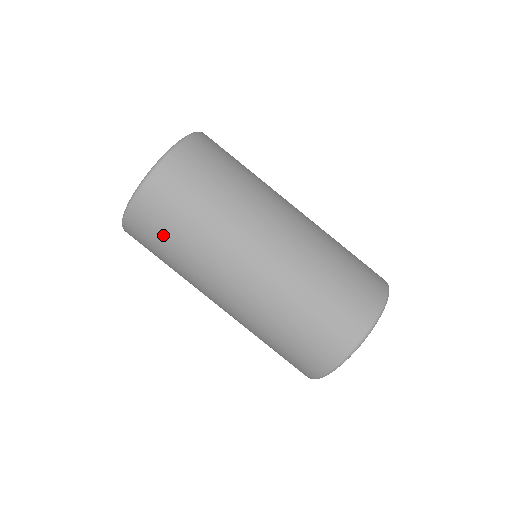
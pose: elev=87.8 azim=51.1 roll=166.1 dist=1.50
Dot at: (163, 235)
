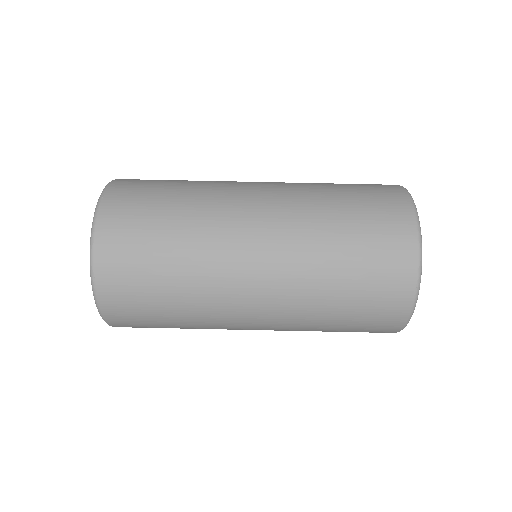
Dot at: (148, 284)
